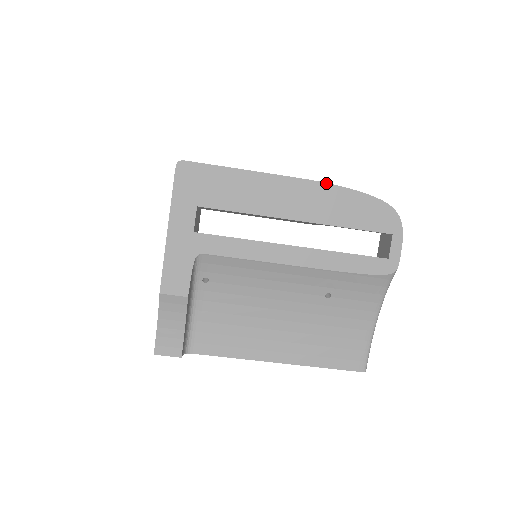
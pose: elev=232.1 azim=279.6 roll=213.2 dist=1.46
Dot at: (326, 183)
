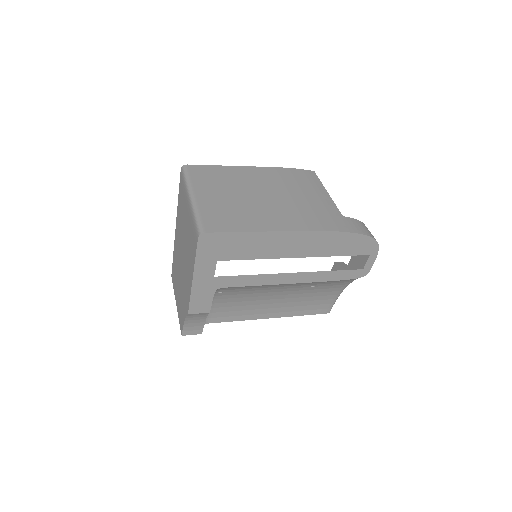
Dot at: (325, 231)
